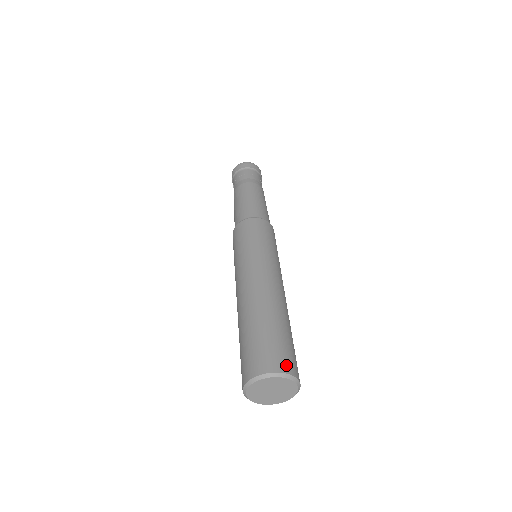
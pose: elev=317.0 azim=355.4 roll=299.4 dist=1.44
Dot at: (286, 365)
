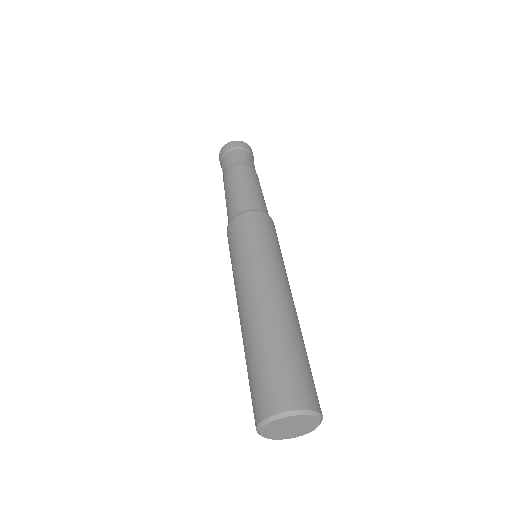
Dot at: (298, 398)
